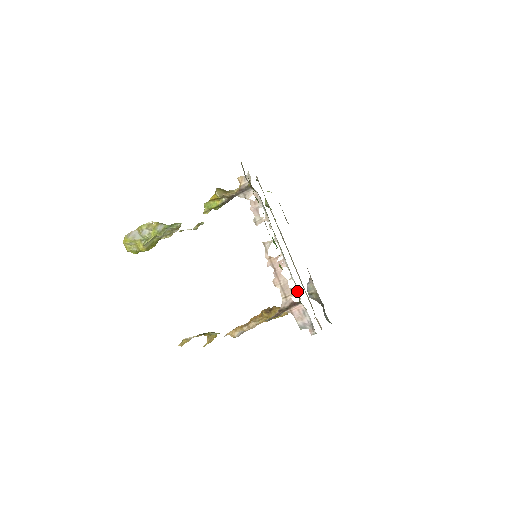
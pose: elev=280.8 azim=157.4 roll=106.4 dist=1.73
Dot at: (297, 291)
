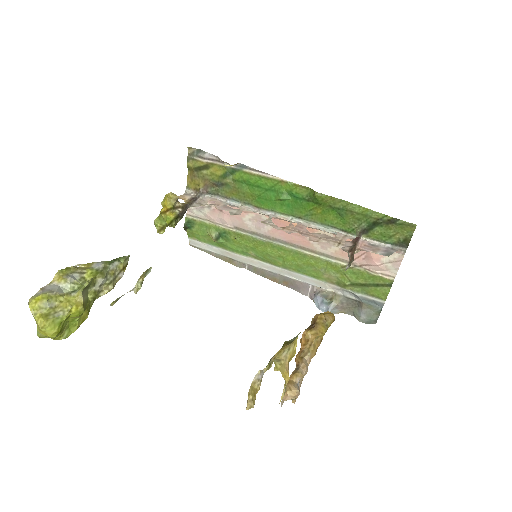
Dot at: (343, 234)
